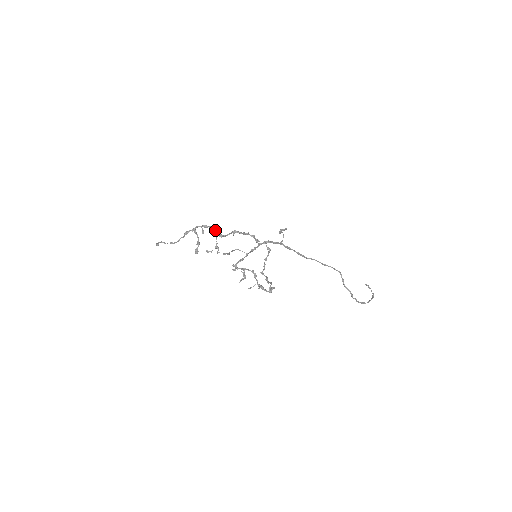
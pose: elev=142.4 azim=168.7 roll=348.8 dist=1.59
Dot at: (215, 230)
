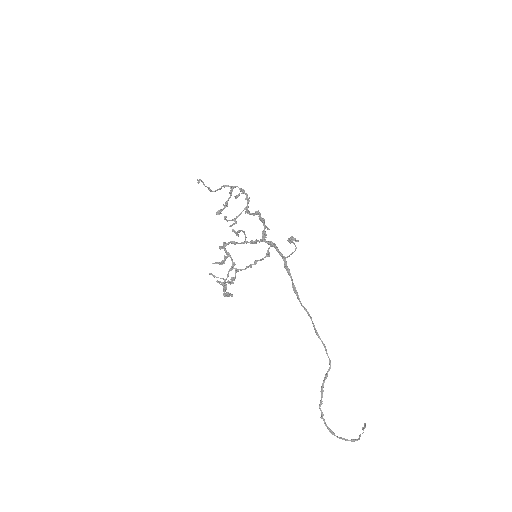
Dot at: (248, 202)
